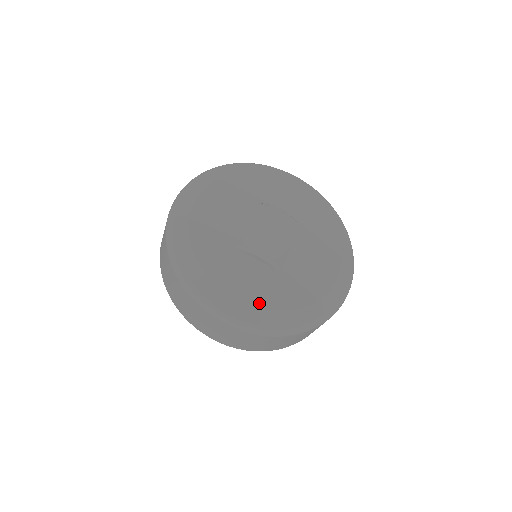
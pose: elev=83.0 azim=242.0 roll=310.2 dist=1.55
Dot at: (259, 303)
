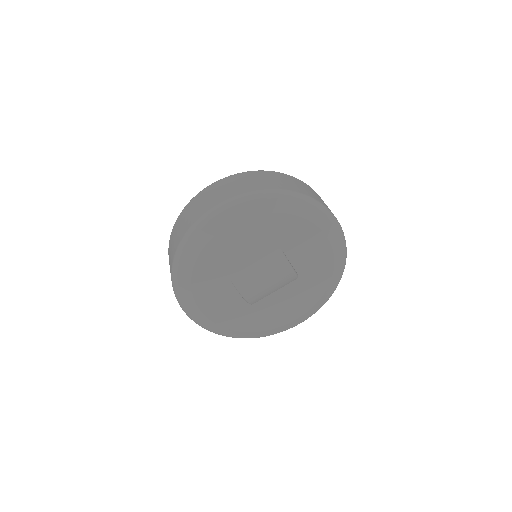
Dot at: (217, 320)
